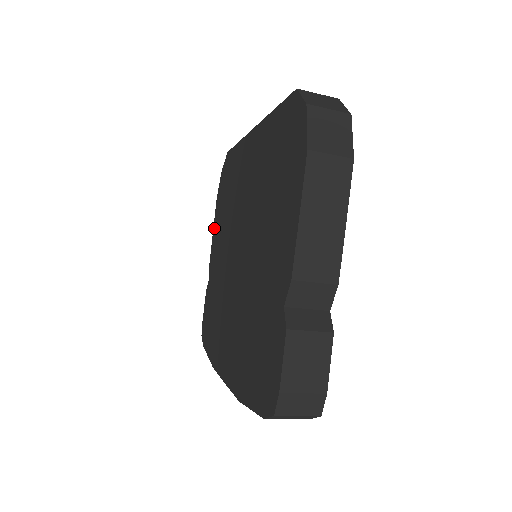
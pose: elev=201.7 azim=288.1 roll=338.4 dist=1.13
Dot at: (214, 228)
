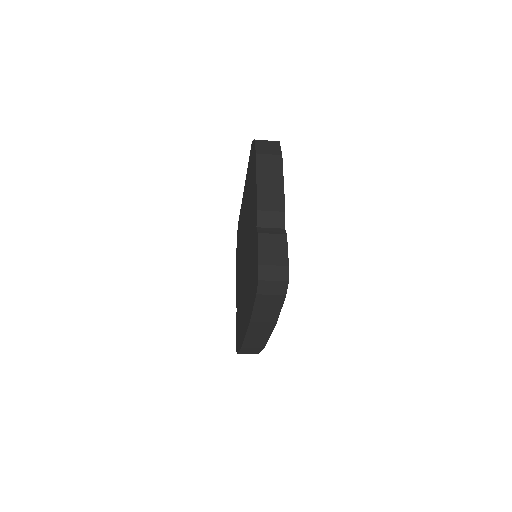
Dot at: (236, 276)
